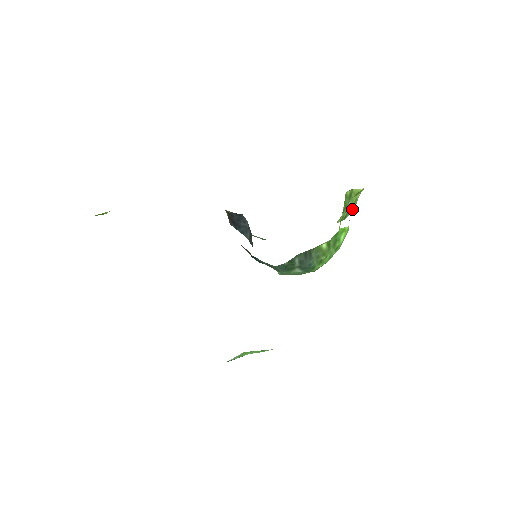
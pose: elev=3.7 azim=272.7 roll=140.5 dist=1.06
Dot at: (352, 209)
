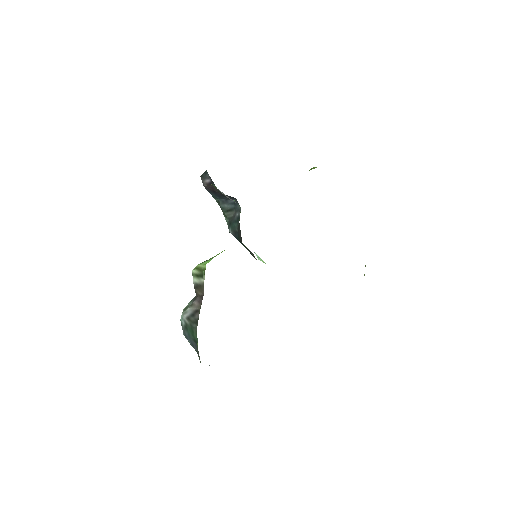
Dot at: occluded
